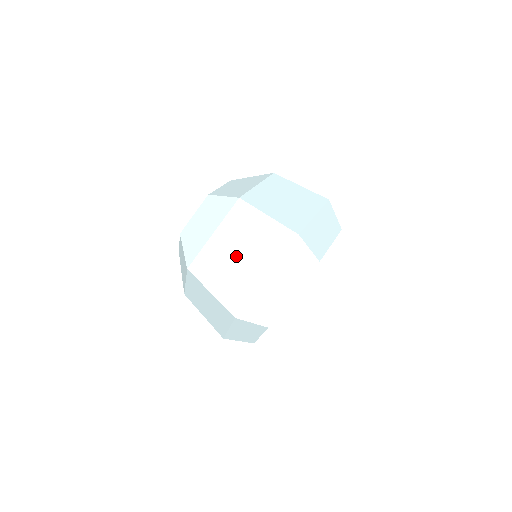
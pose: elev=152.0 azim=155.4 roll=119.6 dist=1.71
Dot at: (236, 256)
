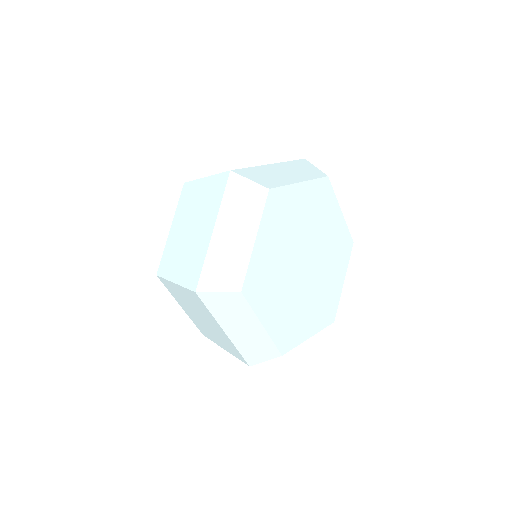
Dot at: (188, 232)
